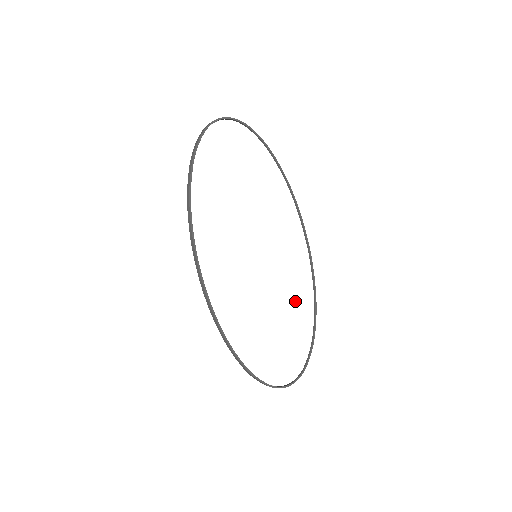
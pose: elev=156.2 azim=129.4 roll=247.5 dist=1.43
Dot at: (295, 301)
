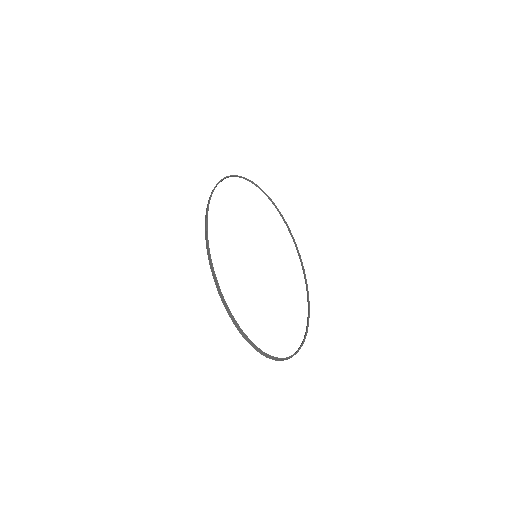
Dot at: (289, 299)
